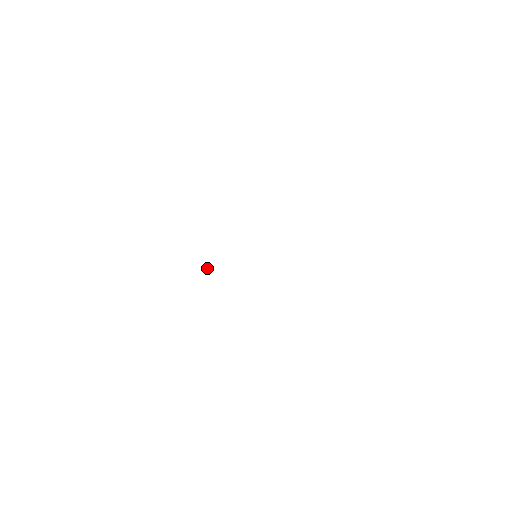
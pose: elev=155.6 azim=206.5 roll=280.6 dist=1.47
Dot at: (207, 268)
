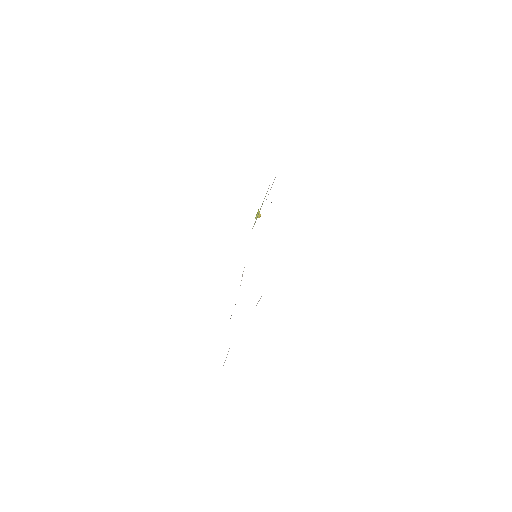
Dot at: (259, 214)
